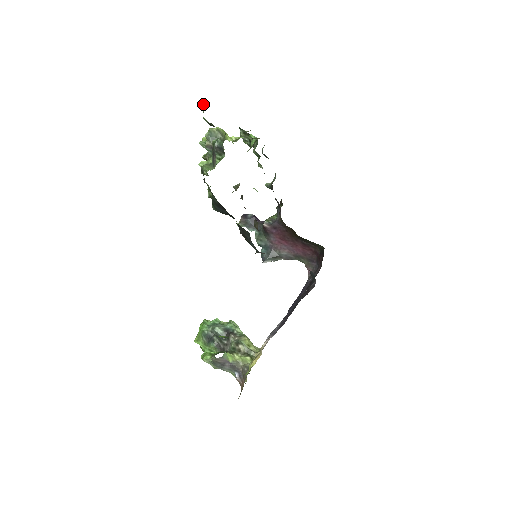
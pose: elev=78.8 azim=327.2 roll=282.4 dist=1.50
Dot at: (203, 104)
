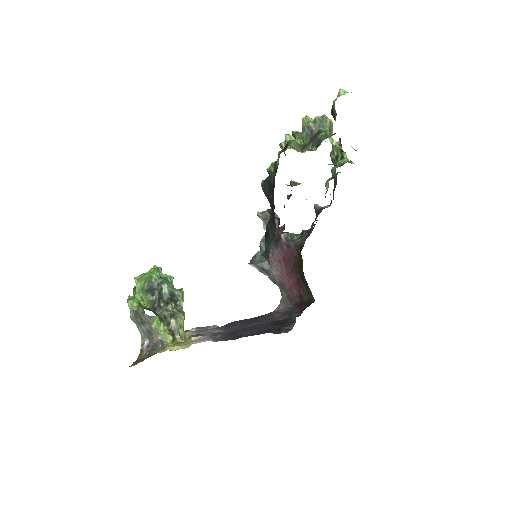
Dot at: (344, 90)
